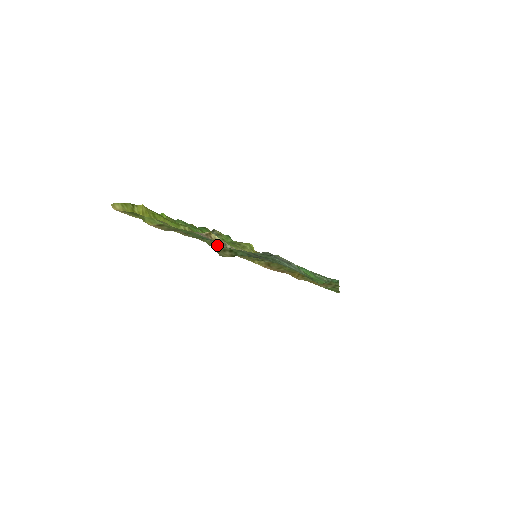
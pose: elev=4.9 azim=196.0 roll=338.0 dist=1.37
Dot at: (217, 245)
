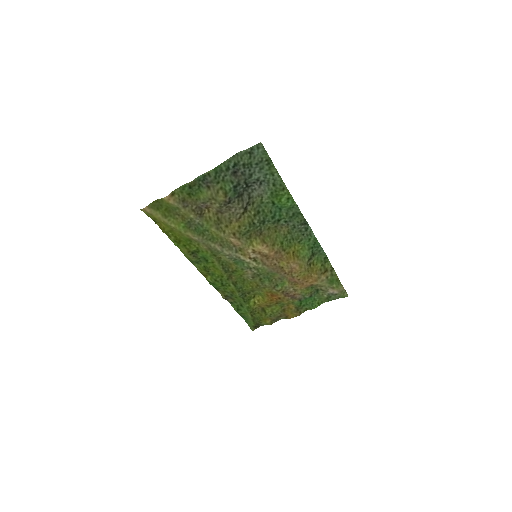
Dot at: (212, 191)
